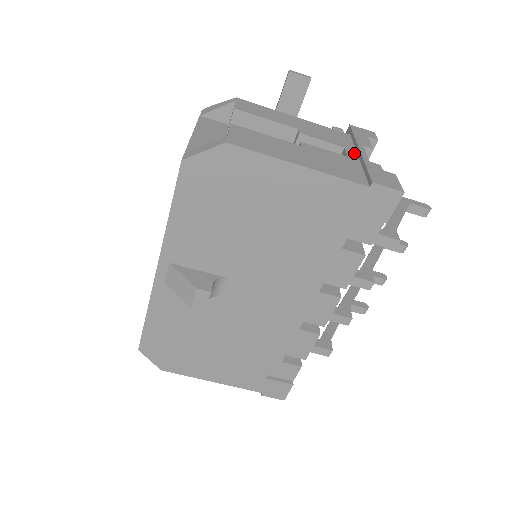
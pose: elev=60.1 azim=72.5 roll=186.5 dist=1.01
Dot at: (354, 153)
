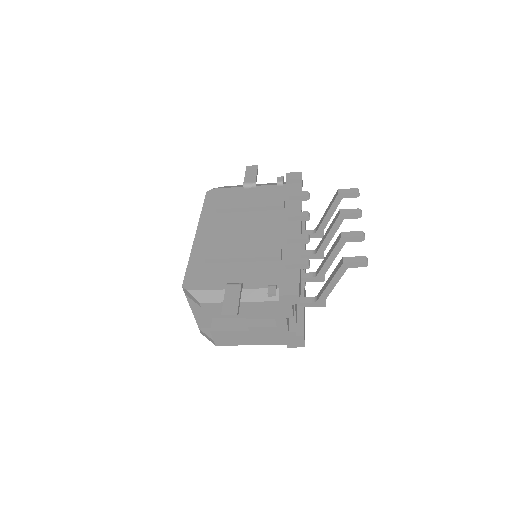
Dot at: (281, 322)
